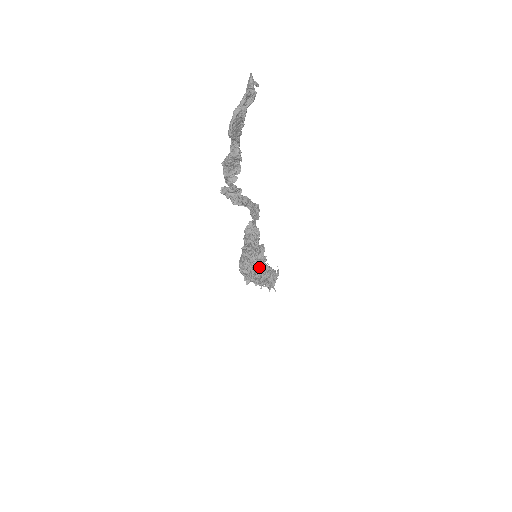
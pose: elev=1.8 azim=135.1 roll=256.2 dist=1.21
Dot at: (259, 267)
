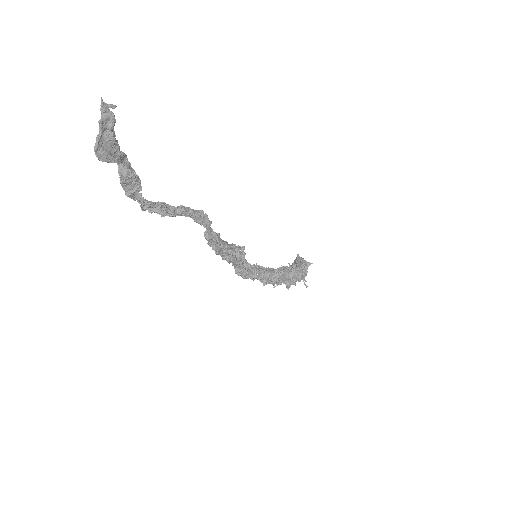
Dot at: occluded
